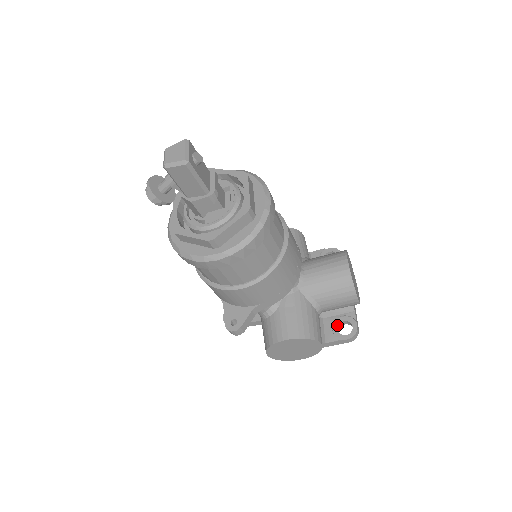
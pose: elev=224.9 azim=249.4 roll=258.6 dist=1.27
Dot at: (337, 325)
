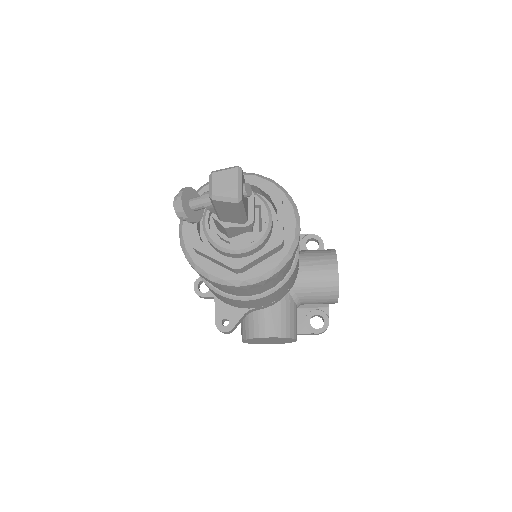
Dot at: (310, 317)
